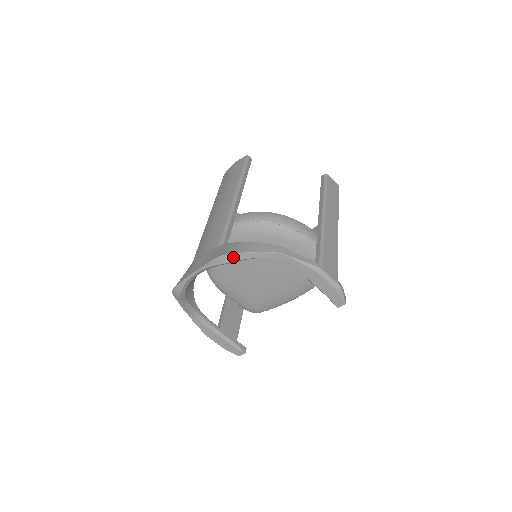
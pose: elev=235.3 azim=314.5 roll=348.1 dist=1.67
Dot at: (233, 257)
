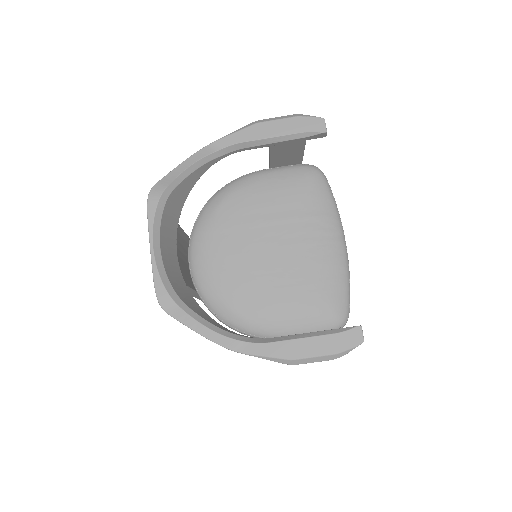
Dot at: (162, 184)
